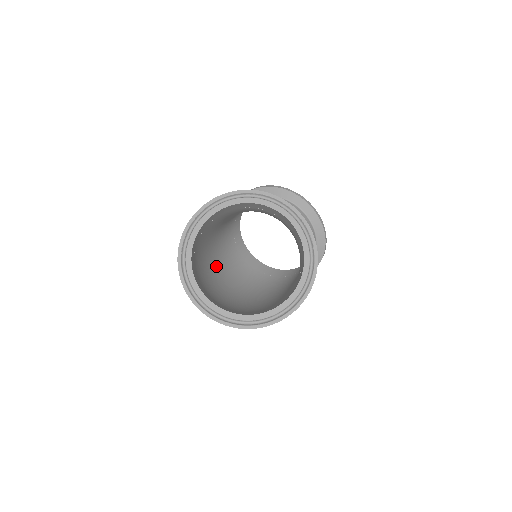
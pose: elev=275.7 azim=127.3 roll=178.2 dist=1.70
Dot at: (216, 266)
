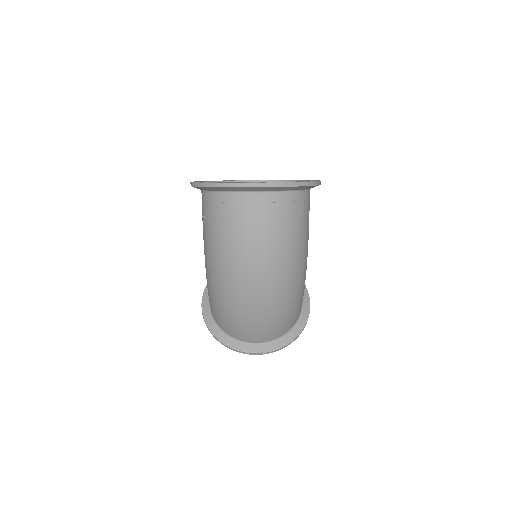
Dot at: (225, 293)
